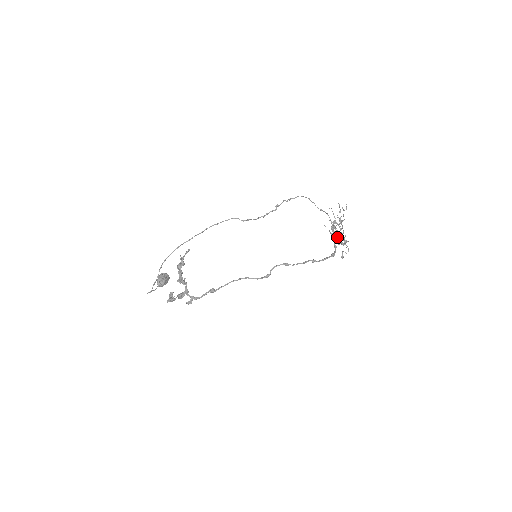
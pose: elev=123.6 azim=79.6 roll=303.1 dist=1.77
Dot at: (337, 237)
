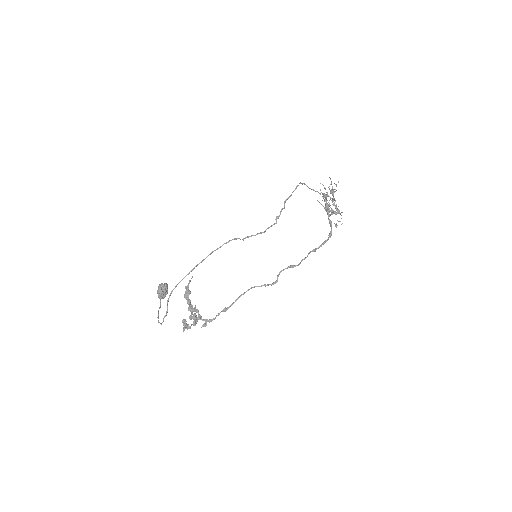
Dot at: occluded
